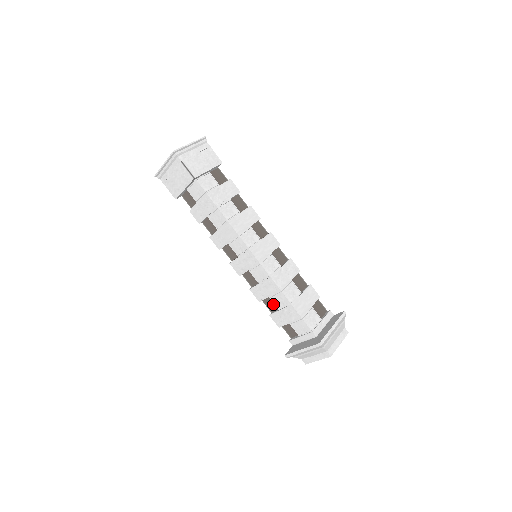
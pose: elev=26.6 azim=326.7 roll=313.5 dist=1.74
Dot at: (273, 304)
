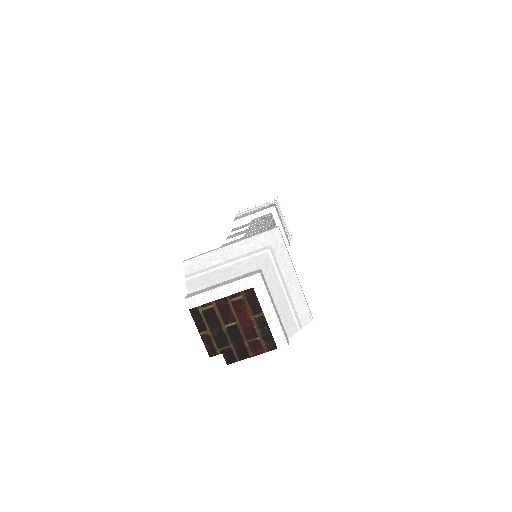
Dot at: occluded
